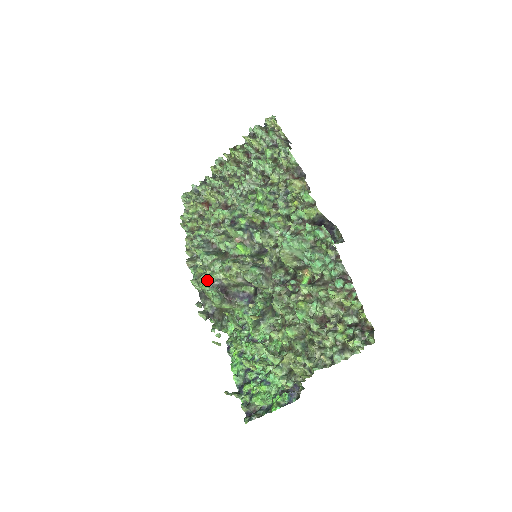
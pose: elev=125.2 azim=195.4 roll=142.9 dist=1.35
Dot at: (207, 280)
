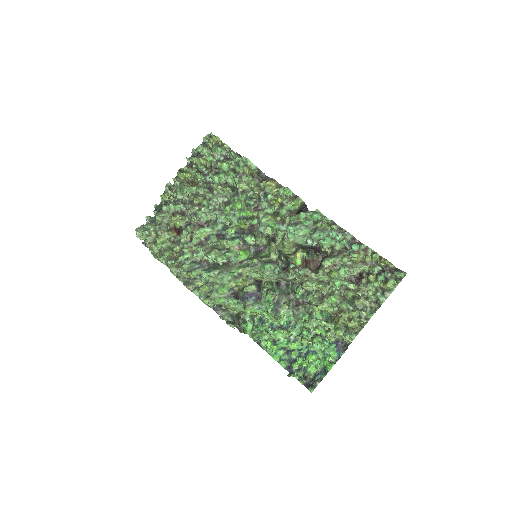
Dot at: (221, 293)
